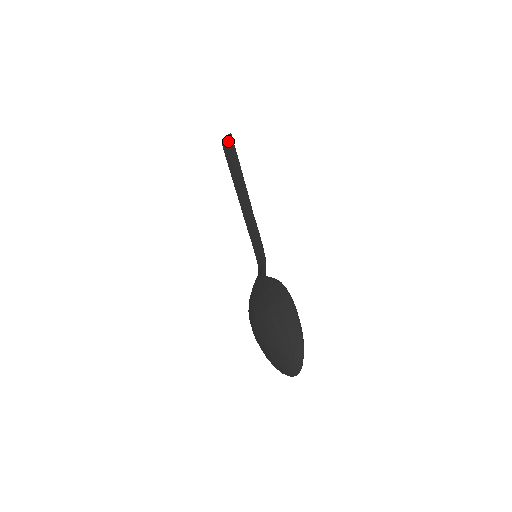
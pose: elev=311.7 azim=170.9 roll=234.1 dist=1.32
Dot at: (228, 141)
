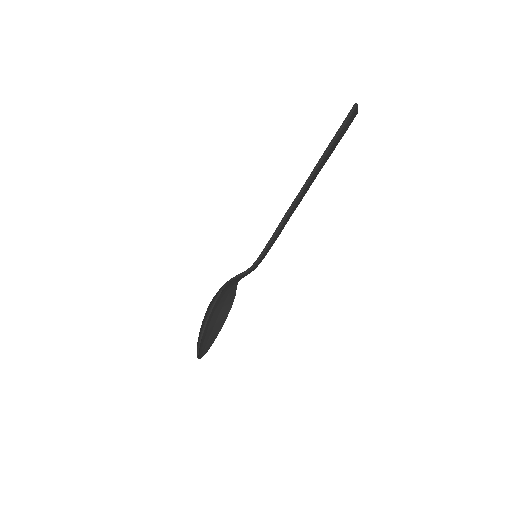
Dot at: (349, 113)
